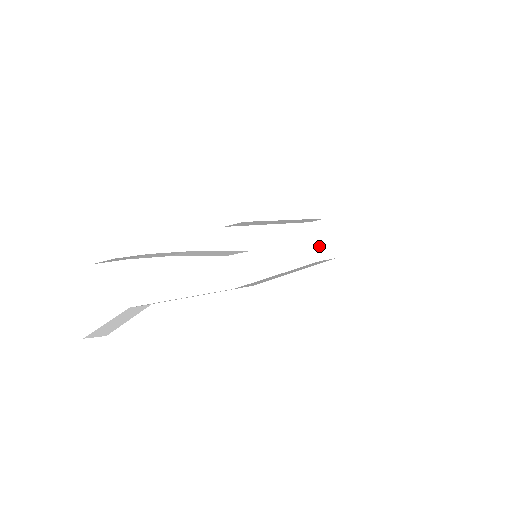
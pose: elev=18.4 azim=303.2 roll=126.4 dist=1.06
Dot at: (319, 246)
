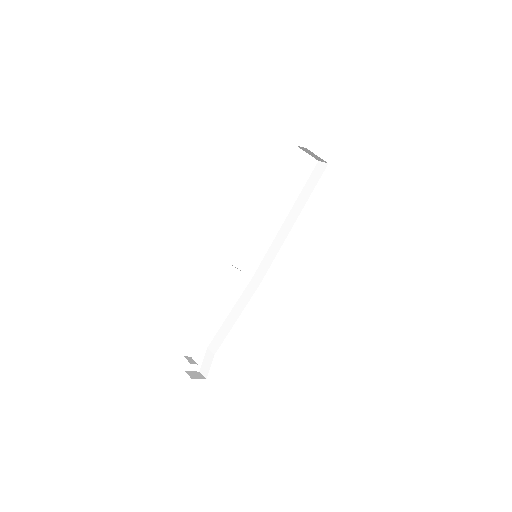
Dot at: (312, 156)
